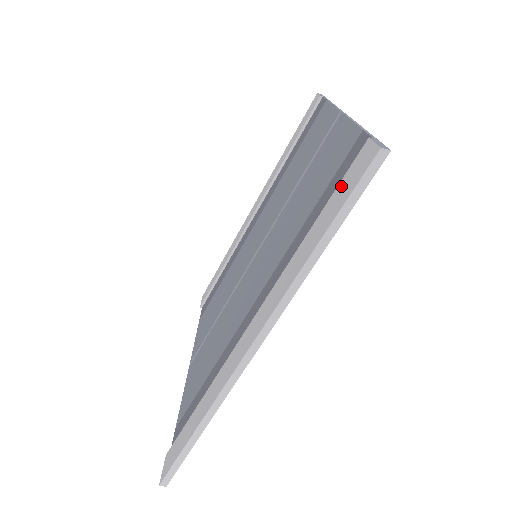
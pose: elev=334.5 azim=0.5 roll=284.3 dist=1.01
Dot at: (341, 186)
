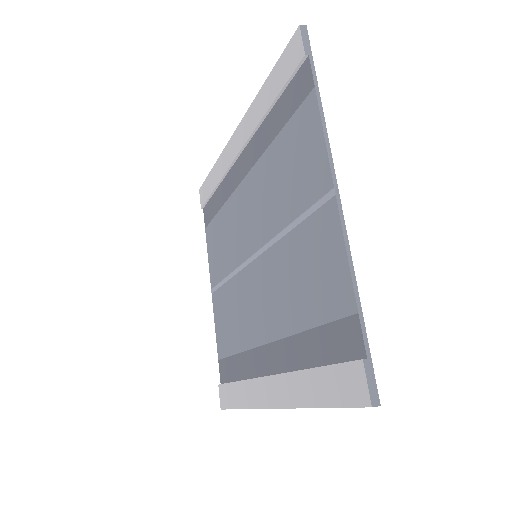
Dot at: (337, 374)
